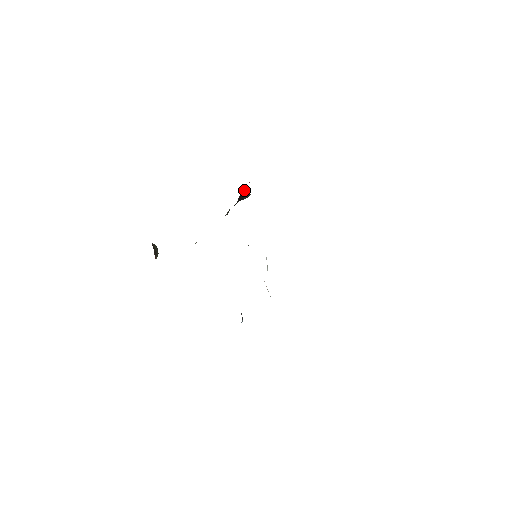
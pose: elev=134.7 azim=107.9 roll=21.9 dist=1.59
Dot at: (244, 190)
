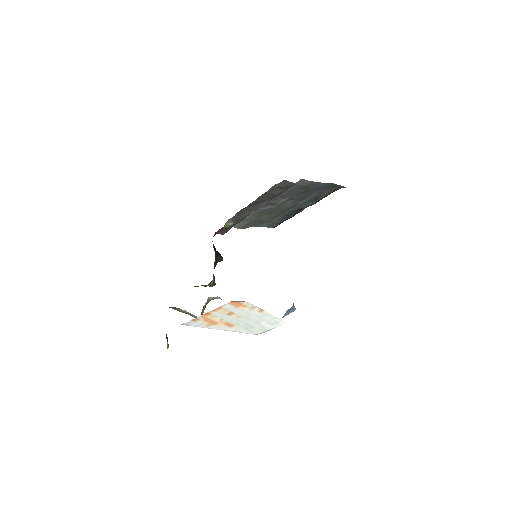
Dot at: (215, 248)
